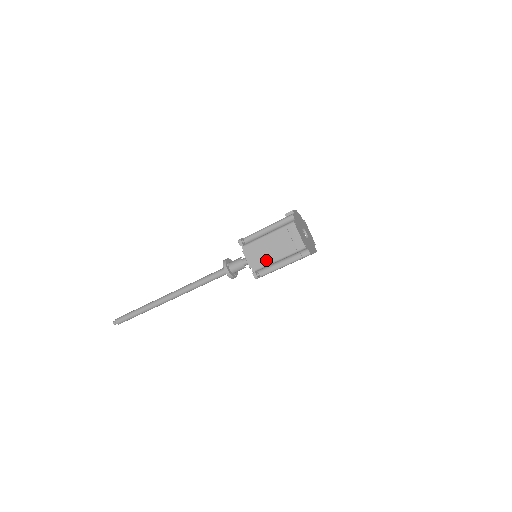
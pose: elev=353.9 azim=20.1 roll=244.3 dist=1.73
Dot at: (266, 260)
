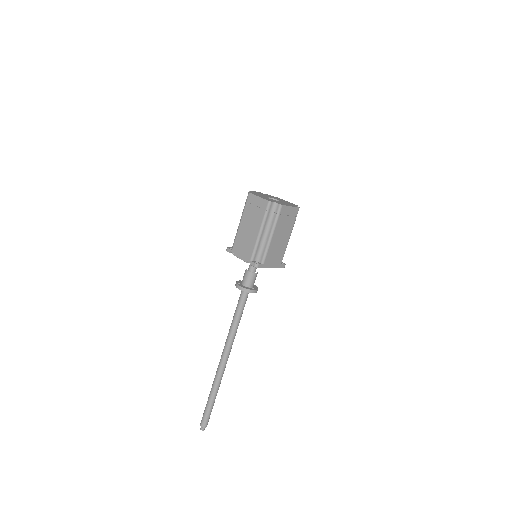
Dot at: (252, 243)
